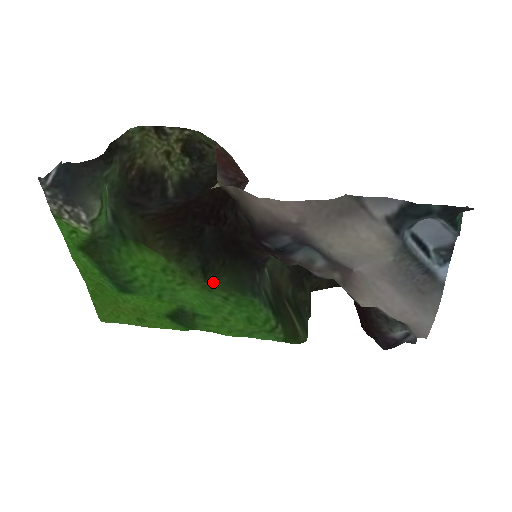
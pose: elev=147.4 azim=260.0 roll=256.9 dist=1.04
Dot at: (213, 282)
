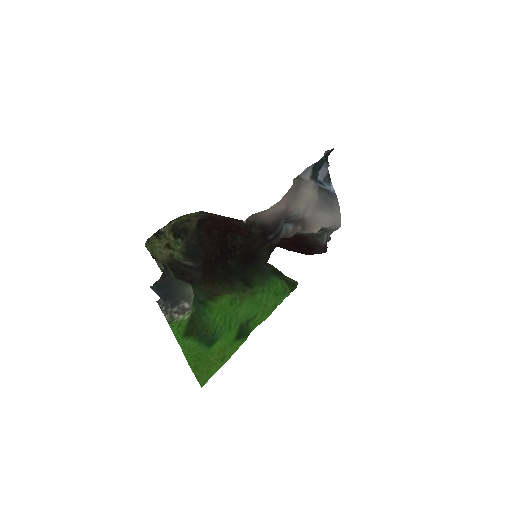
Dot at: (255, 286)
